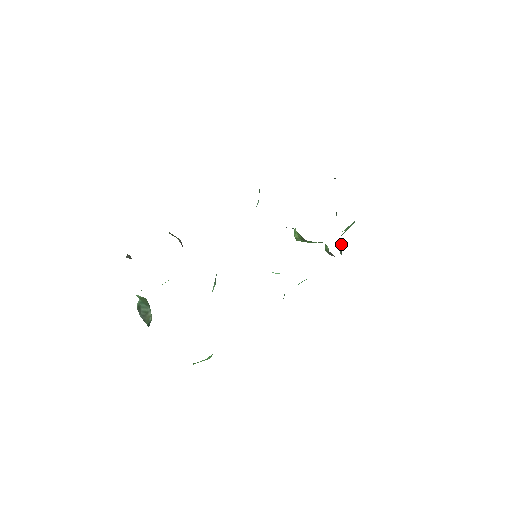
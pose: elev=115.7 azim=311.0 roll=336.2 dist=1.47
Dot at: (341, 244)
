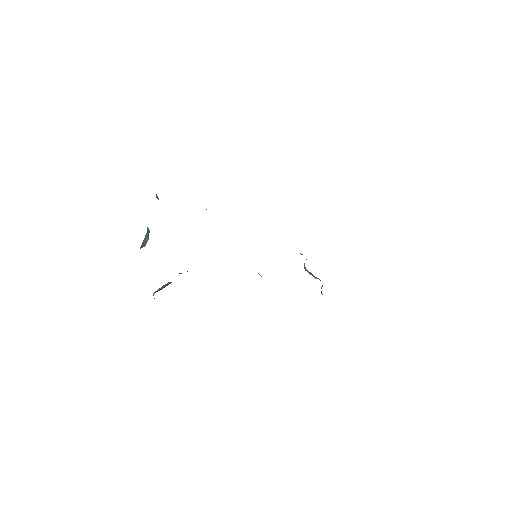
Dot at: occluded
